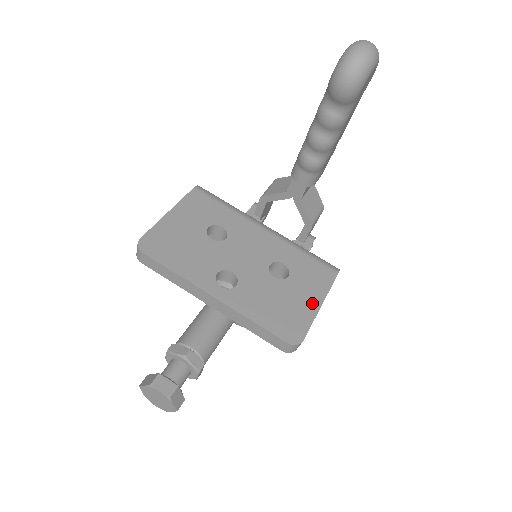
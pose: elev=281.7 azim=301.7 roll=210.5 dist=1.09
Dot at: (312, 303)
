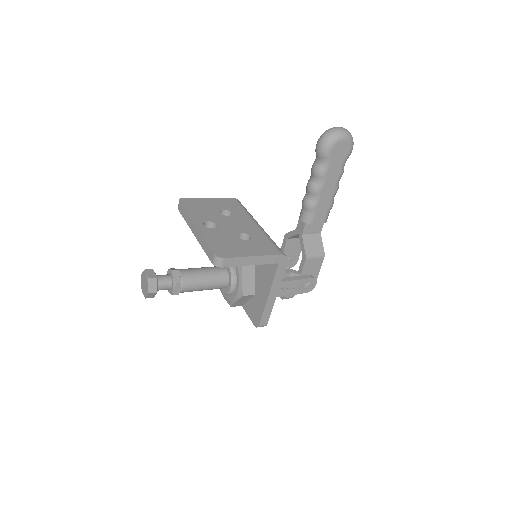
Dot at: (248, 253)
